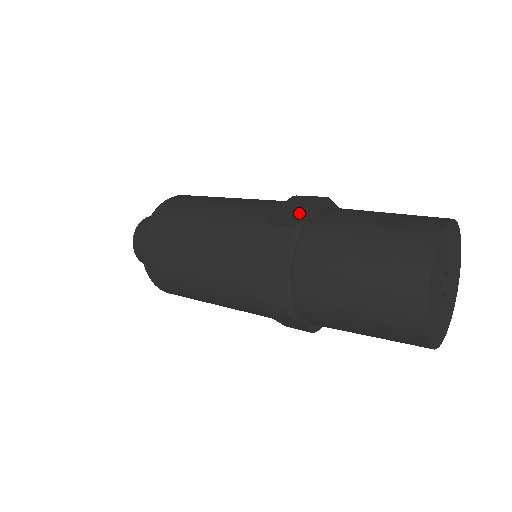
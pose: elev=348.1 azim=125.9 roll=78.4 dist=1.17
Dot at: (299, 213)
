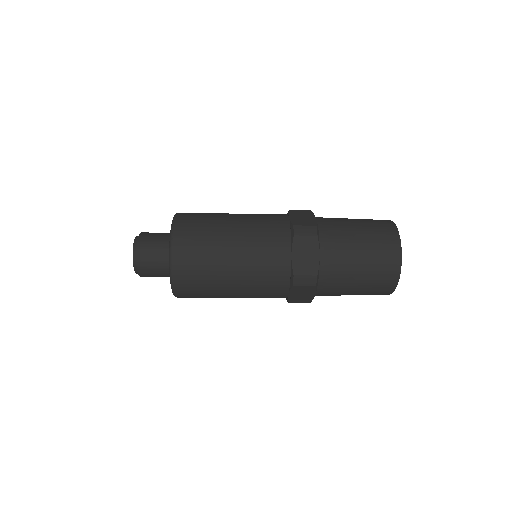
Dot at: occluded
